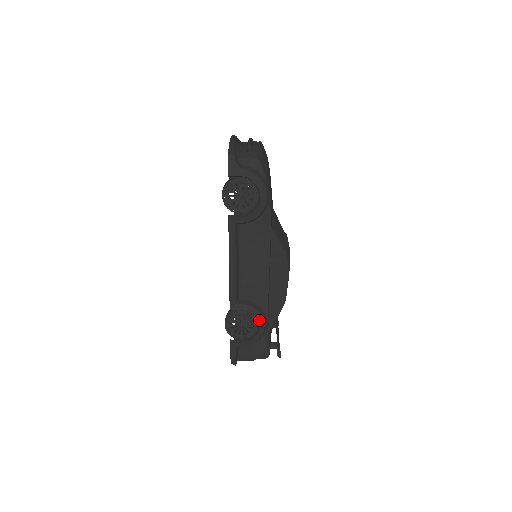
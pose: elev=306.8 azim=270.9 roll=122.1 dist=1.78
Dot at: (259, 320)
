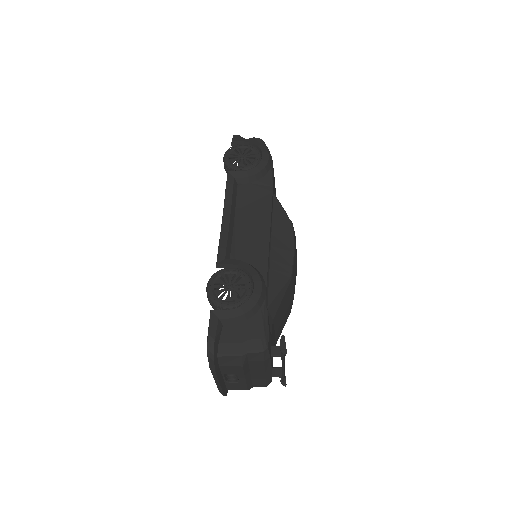
Dot at: (254, 279)
